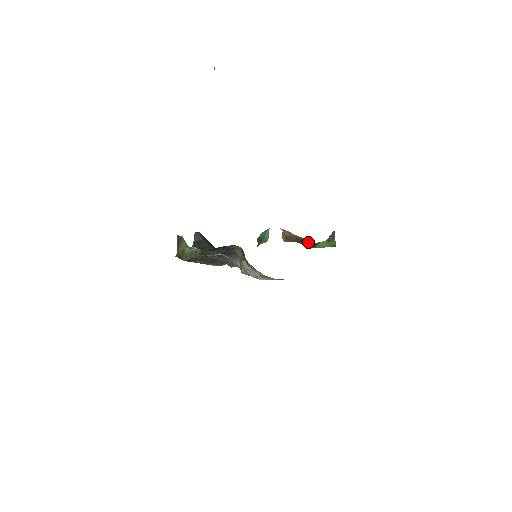
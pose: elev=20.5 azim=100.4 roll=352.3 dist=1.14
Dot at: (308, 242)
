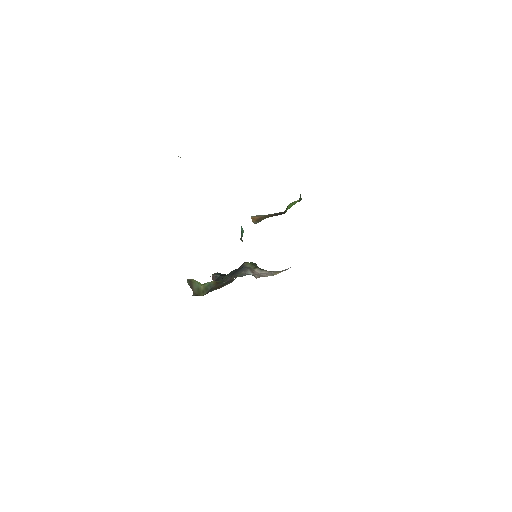
Dot at: (280, 213)
